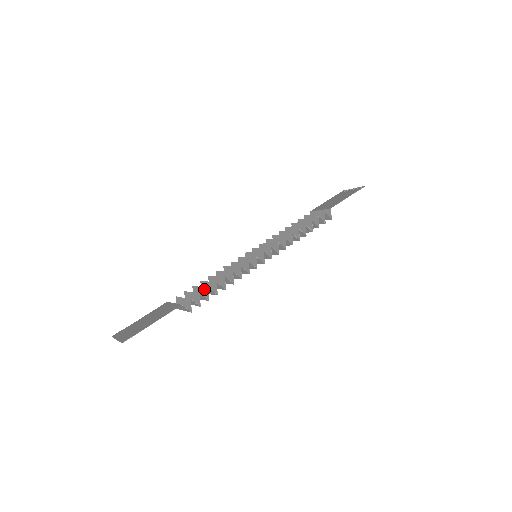
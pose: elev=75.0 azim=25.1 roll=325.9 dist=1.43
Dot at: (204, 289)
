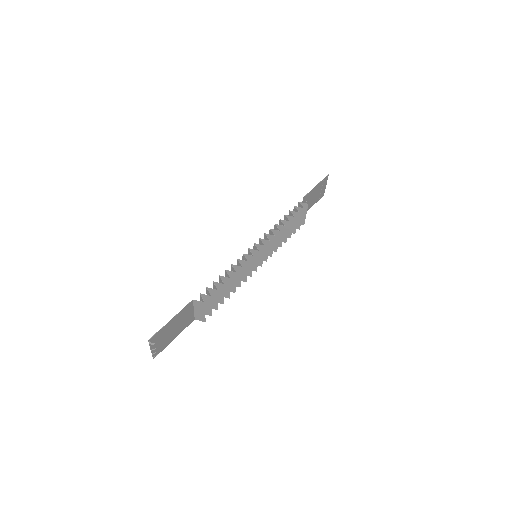
Dot at: (213, 287)
